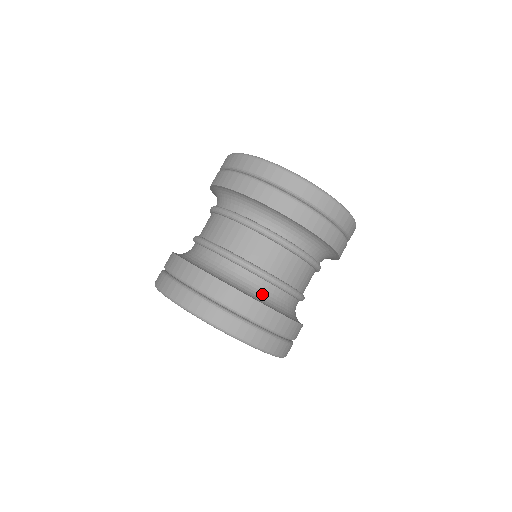
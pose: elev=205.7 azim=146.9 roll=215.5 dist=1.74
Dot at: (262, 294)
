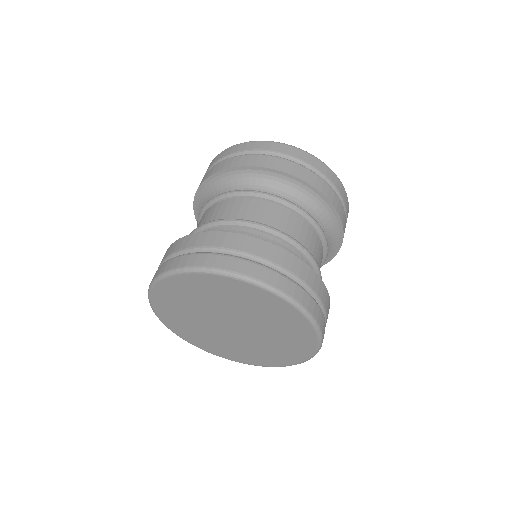
Dot at: occluded
